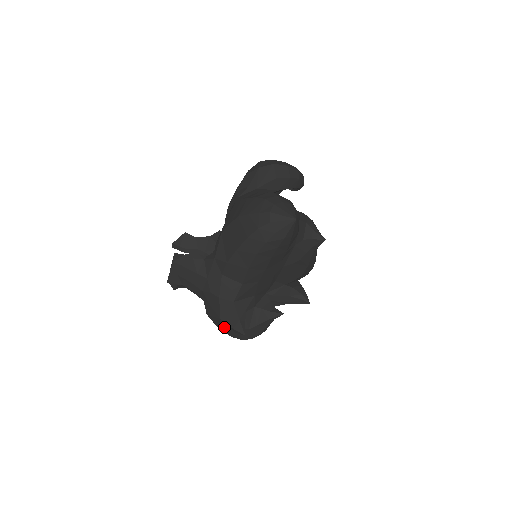
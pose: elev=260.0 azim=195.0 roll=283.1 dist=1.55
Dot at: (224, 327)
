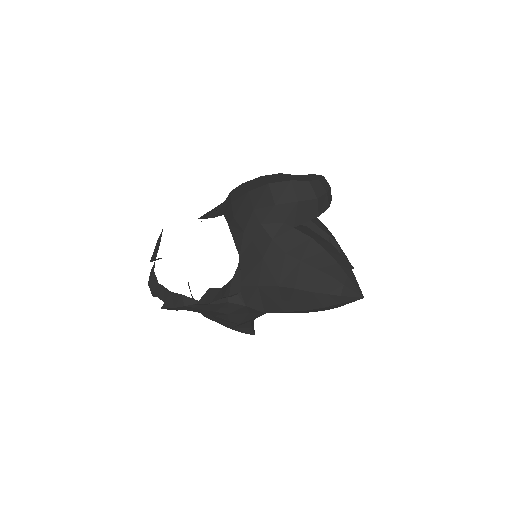
Dot at: occluded
